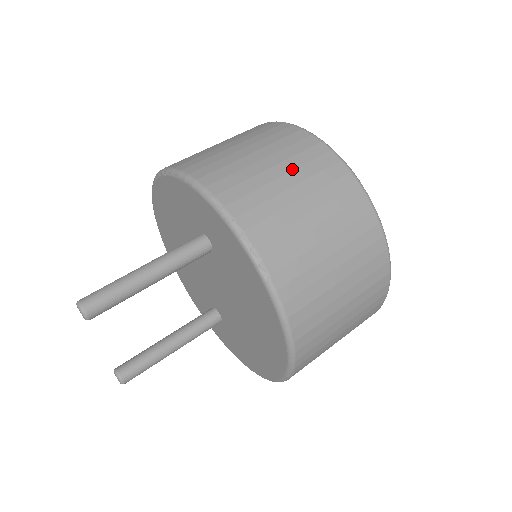
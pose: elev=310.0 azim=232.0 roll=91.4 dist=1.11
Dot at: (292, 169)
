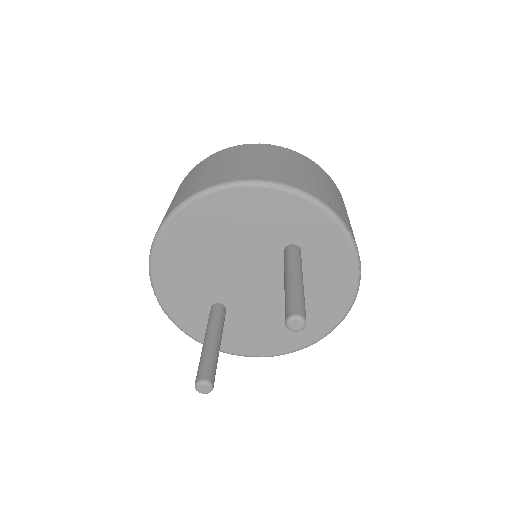
Dot at: (342, 202)
